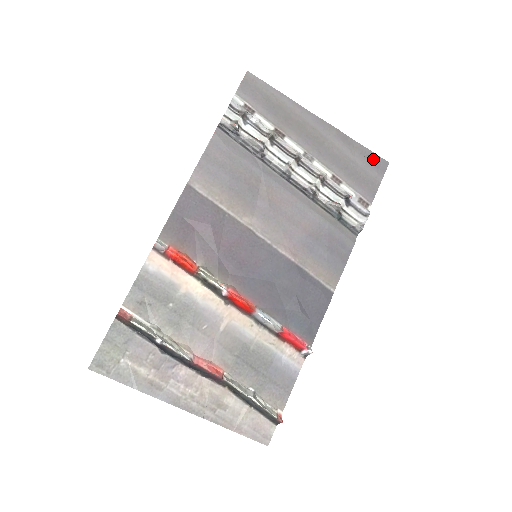
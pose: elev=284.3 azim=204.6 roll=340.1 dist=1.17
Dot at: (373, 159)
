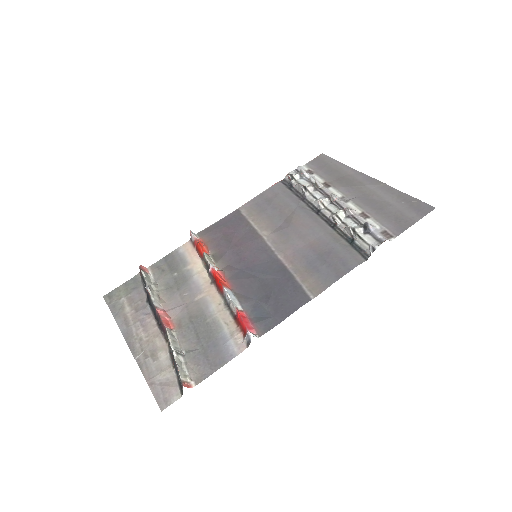
Dot at: (416, 204)
